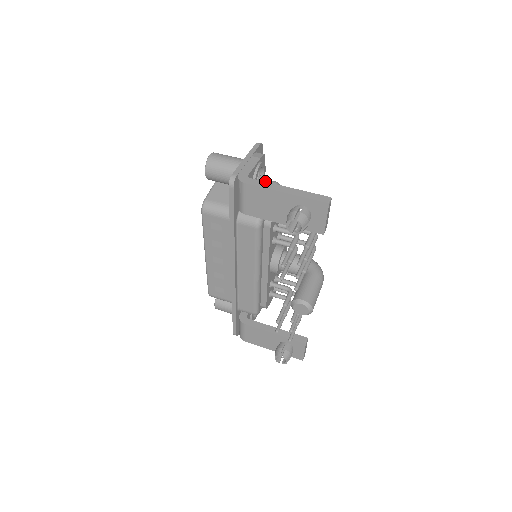
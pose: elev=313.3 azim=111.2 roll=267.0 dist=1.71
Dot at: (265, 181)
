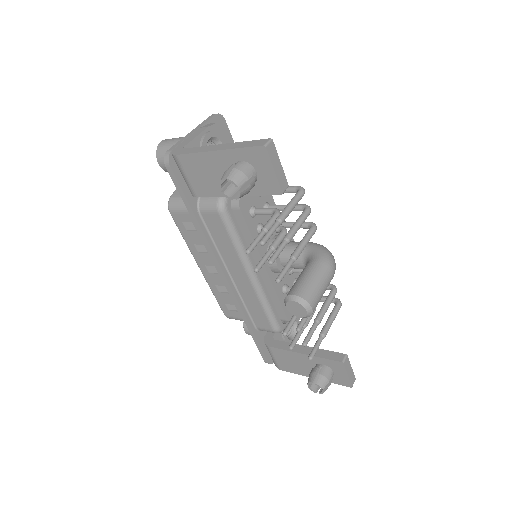
Dot at: occluded
